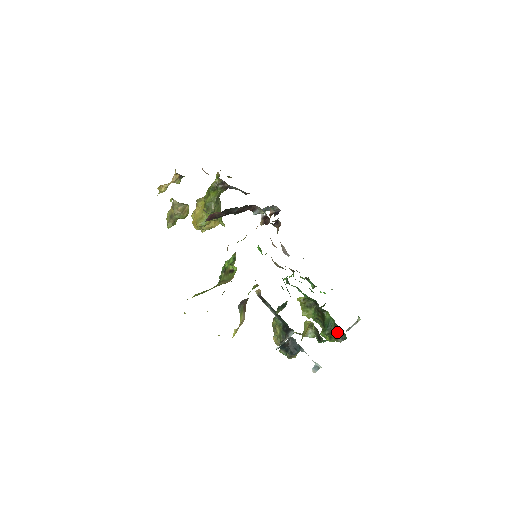
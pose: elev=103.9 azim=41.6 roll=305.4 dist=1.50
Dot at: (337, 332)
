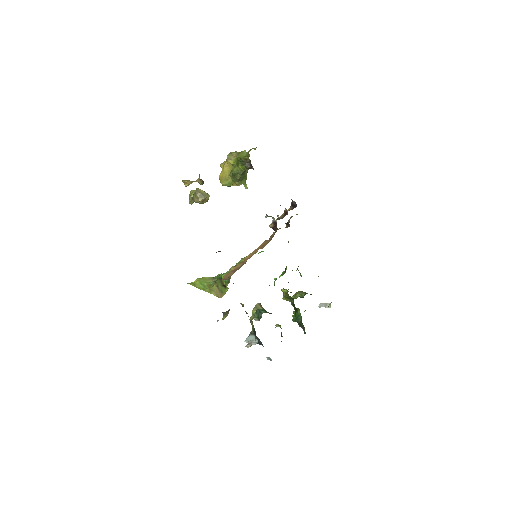
Dot at: (301, 325)
